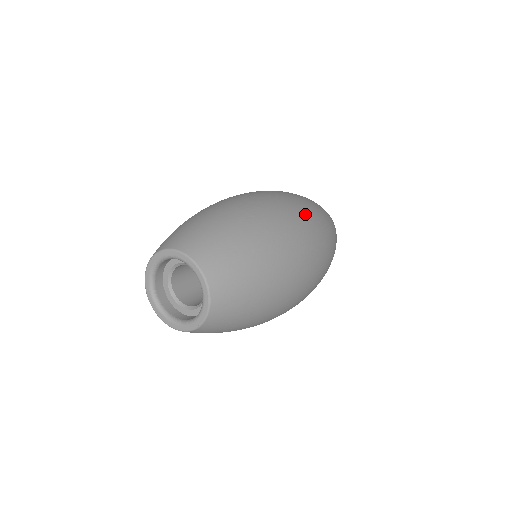
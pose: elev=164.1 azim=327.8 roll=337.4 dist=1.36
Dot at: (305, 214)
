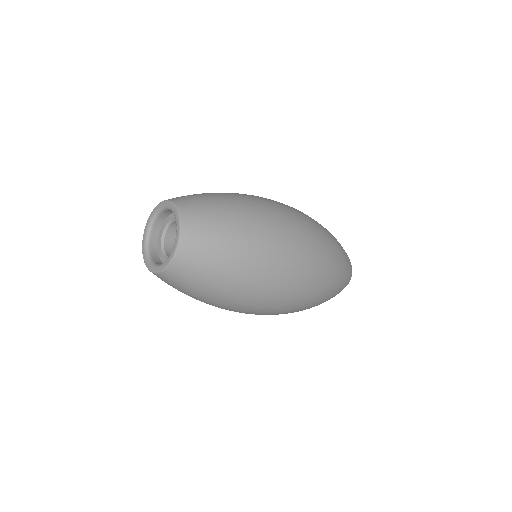
Dot at: (306, 227)
